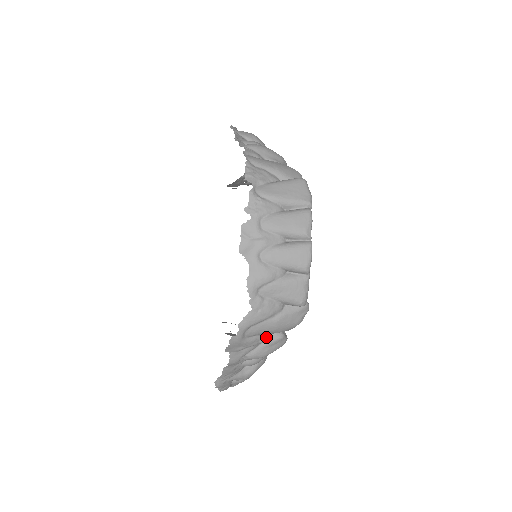
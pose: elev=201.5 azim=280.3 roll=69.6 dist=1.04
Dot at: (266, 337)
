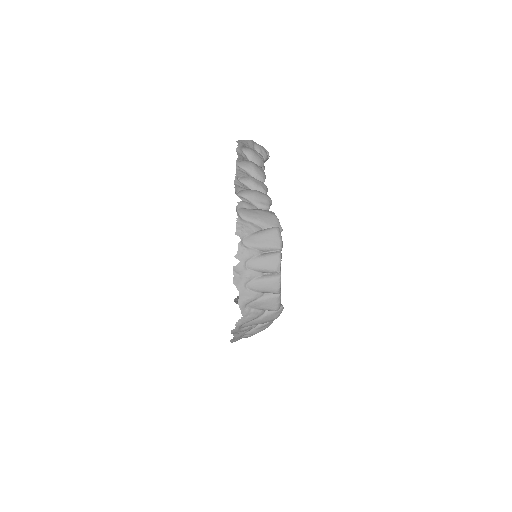
Dot at: (257, 325)
